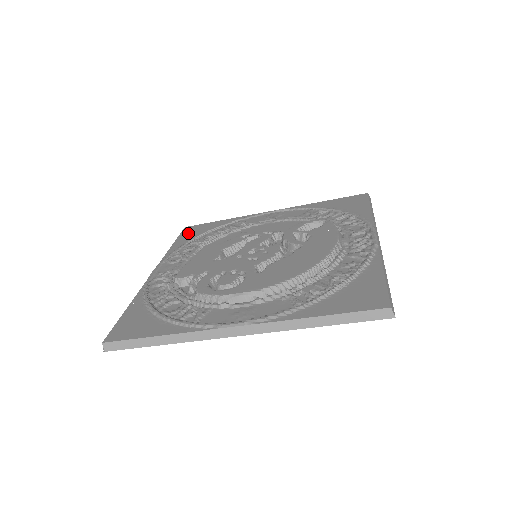
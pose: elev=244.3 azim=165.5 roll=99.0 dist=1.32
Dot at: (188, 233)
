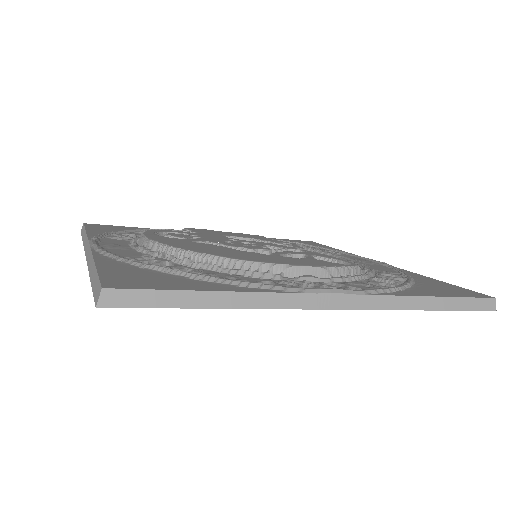
Dot at: (298, 241)
